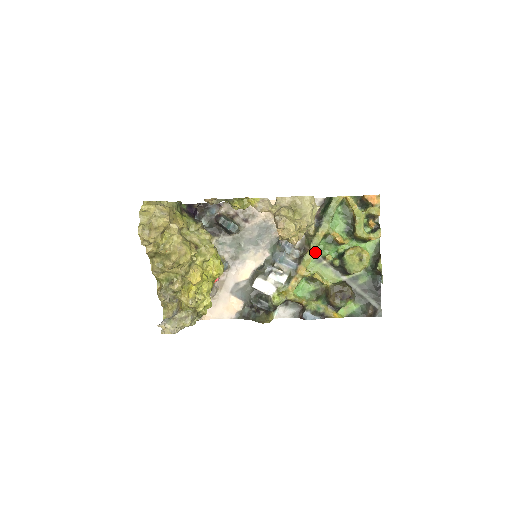
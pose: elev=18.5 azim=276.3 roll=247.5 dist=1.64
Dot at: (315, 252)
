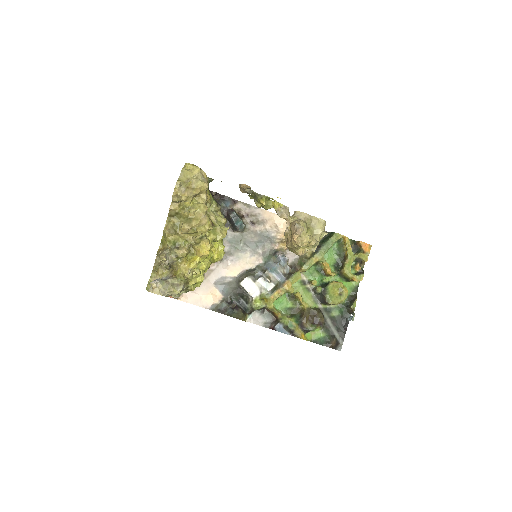
Dot at: (303, 274)
